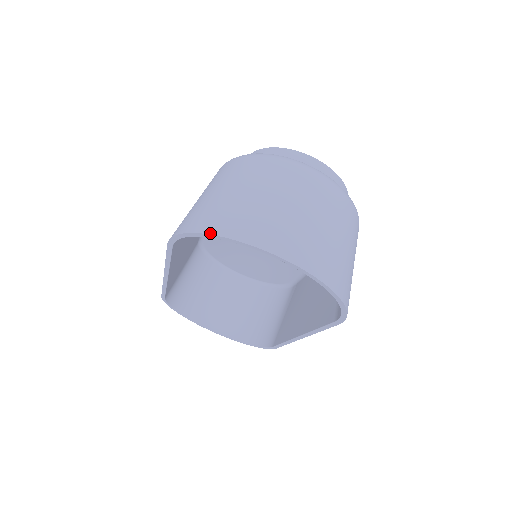
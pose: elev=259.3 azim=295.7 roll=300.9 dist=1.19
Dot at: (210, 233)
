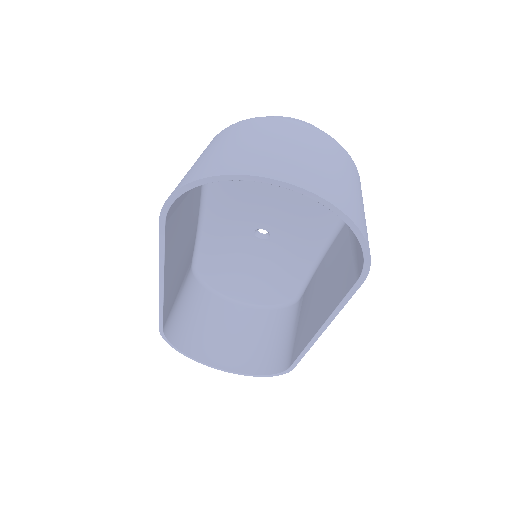
Dot at: (205, 177)
